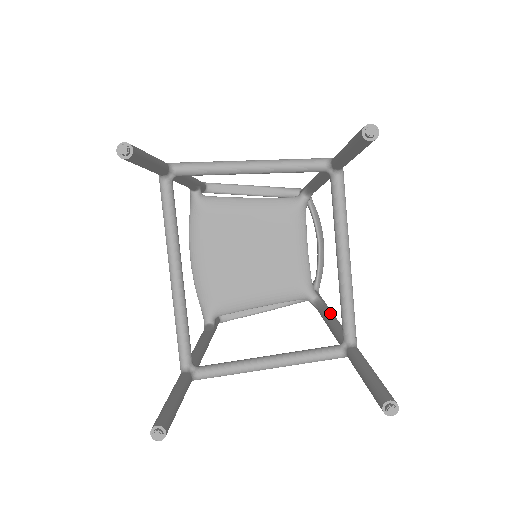
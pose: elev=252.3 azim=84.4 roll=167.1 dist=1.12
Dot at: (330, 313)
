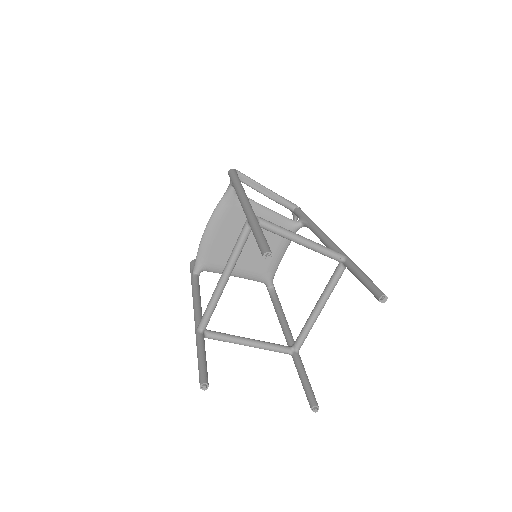
Dot at: (282, 309)
